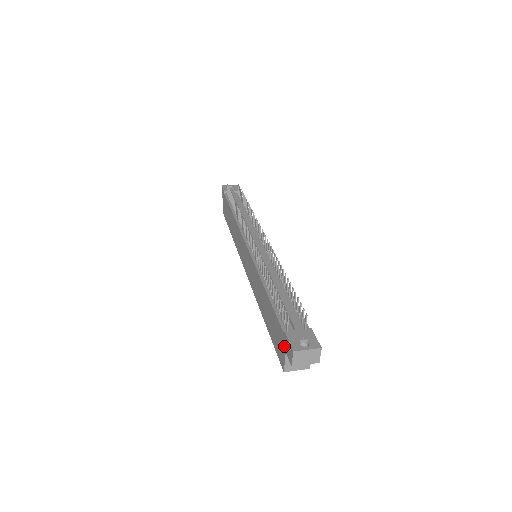
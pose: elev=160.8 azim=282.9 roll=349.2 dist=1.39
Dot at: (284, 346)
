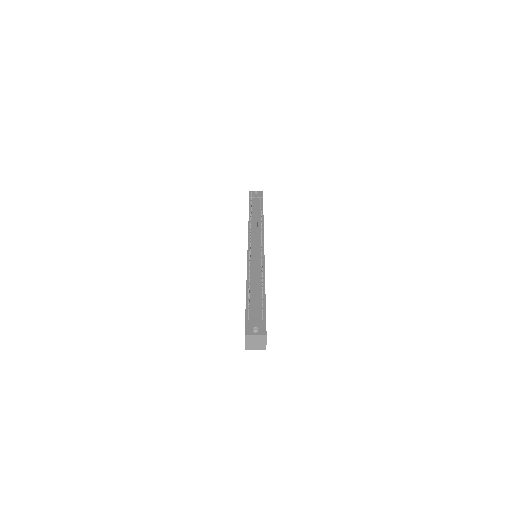
Dot at: occluded
